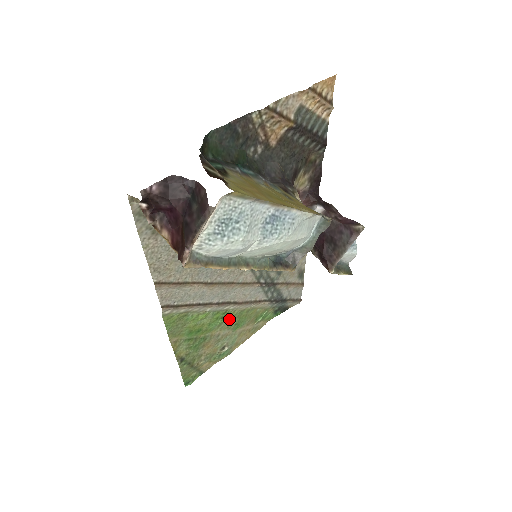
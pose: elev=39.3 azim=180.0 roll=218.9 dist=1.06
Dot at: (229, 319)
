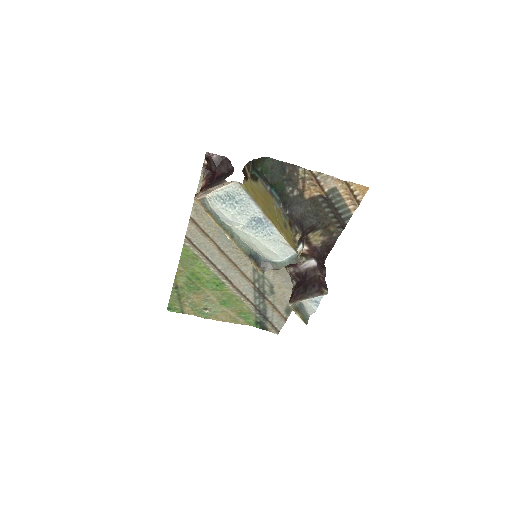
Dot at: (222, 292)
